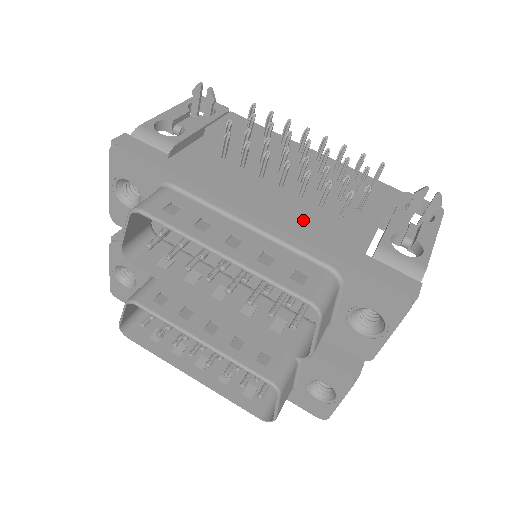
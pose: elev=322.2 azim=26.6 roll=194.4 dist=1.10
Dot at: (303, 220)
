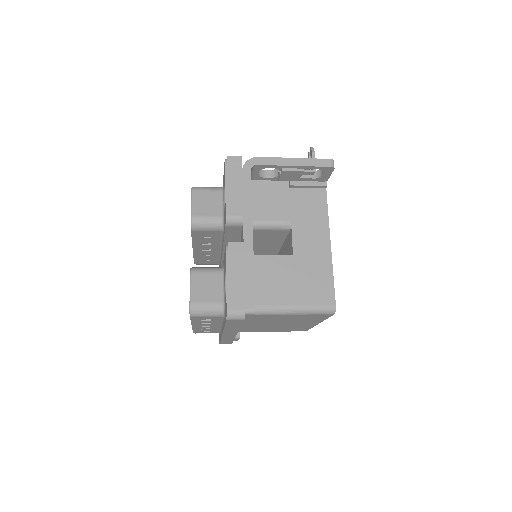
Dot at: occluded
